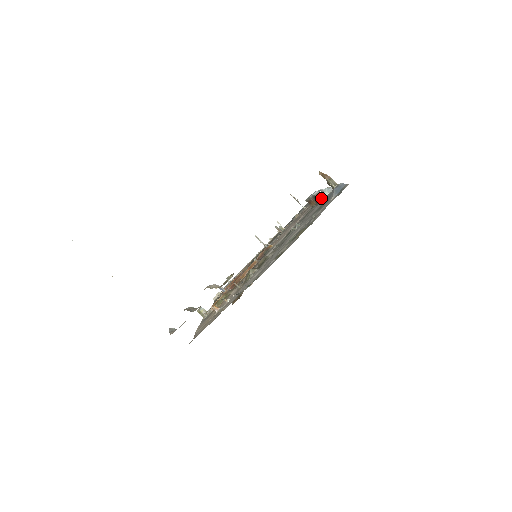
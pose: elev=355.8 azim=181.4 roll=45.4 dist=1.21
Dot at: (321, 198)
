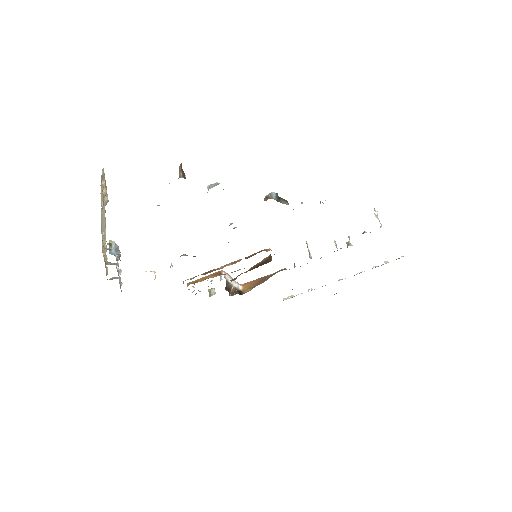
Dot at: occluded
